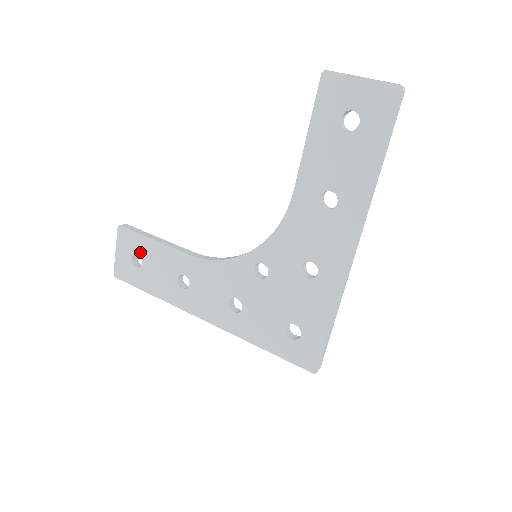
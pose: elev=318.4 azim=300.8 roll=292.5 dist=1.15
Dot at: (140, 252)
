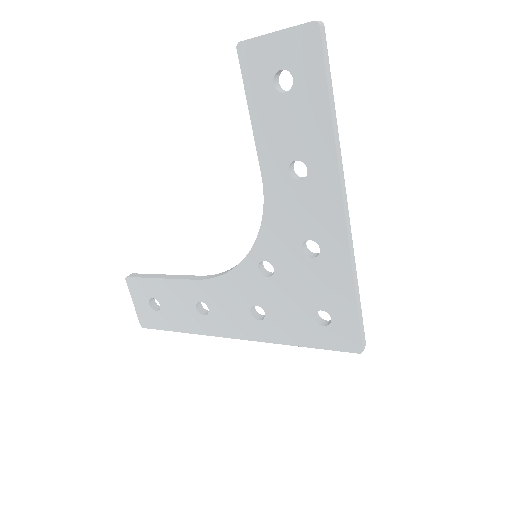
Dot at: (153, 295)
